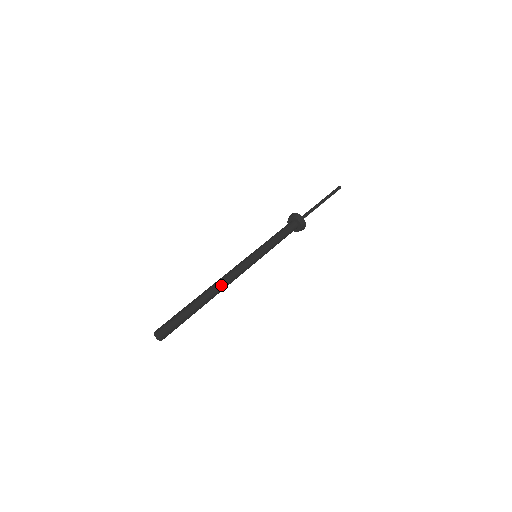
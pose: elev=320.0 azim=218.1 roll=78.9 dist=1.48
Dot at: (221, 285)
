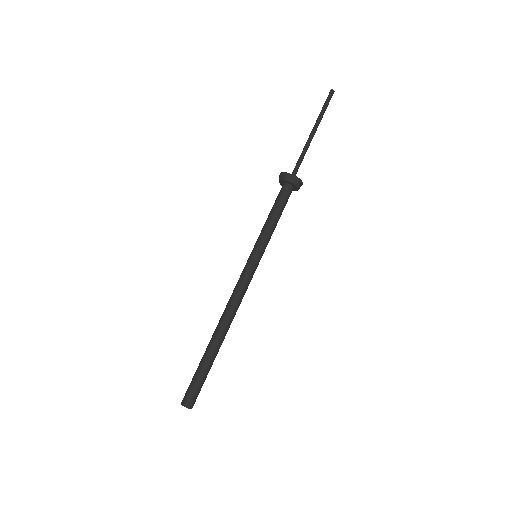
Dot at: (231, 319)
